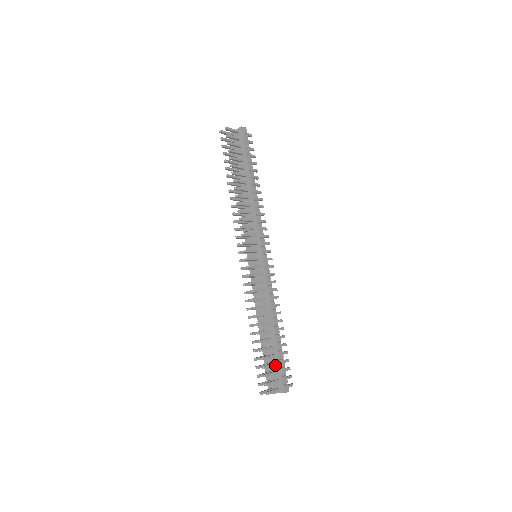
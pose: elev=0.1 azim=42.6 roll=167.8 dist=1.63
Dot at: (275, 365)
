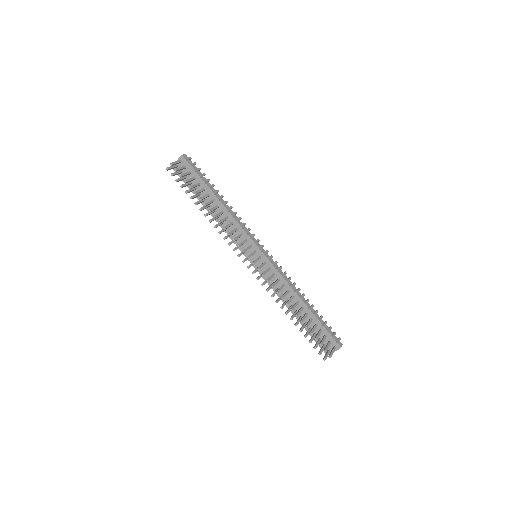
Dot at: (321, 332)
